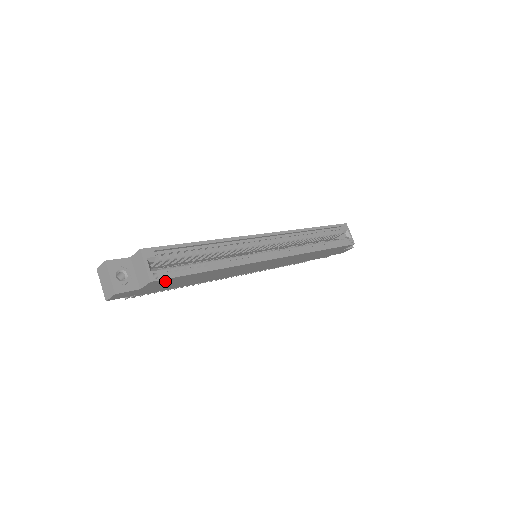
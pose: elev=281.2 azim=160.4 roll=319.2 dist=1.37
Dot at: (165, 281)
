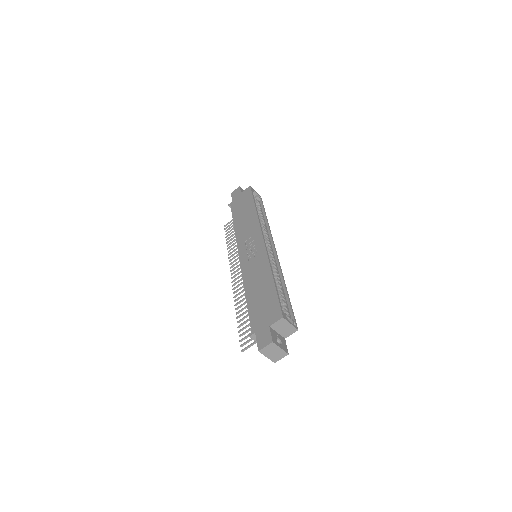
Dot at: occluded
